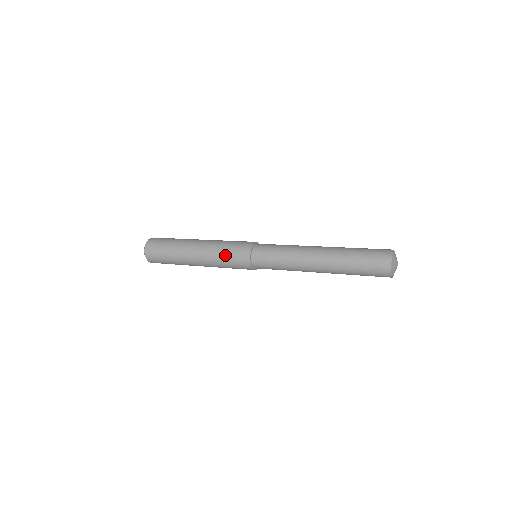
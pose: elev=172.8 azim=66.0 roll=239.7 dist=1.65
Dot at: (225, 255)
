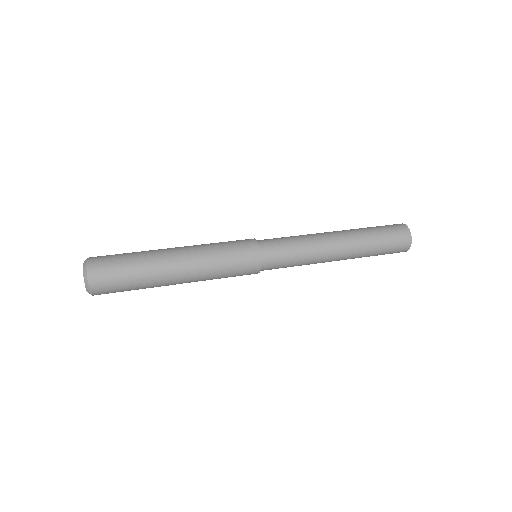
Dot at: (226, 271)
